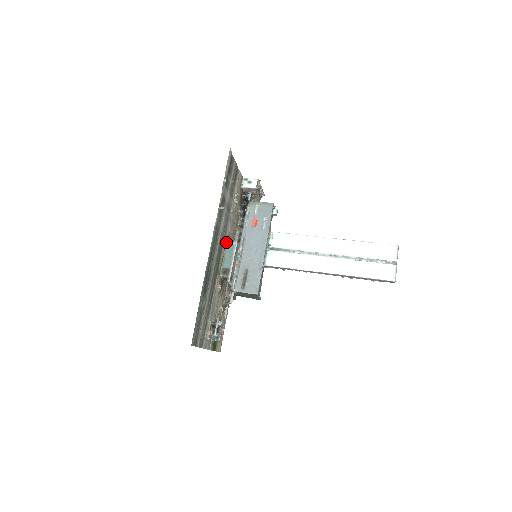
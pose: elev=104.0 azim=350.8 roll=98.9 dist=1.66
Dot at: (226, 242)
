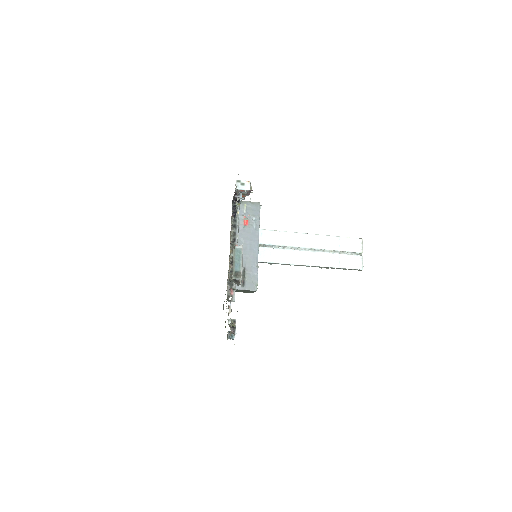
Dot at: occluded
